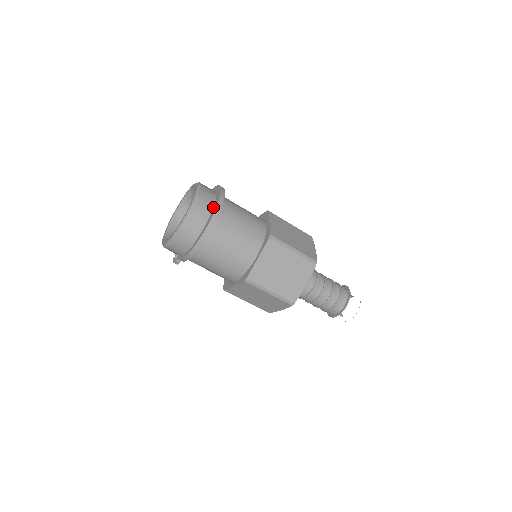
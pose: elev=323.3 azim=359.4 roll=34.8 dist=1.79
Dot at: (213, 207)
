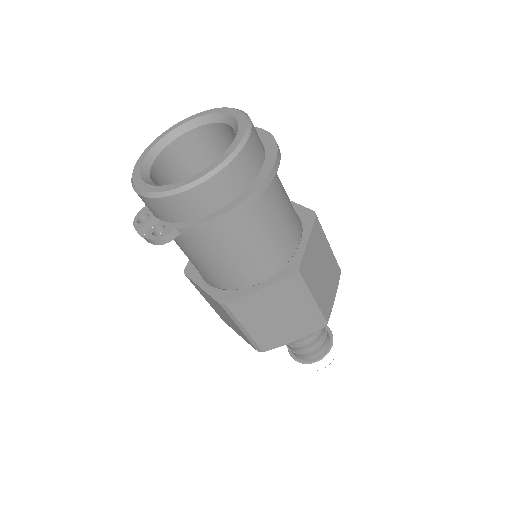
Dot at: occluded
